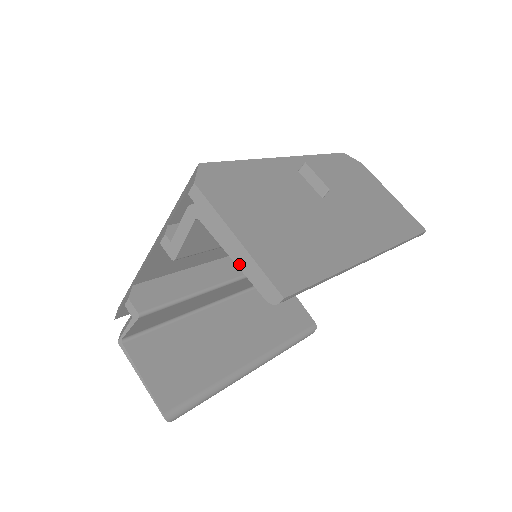
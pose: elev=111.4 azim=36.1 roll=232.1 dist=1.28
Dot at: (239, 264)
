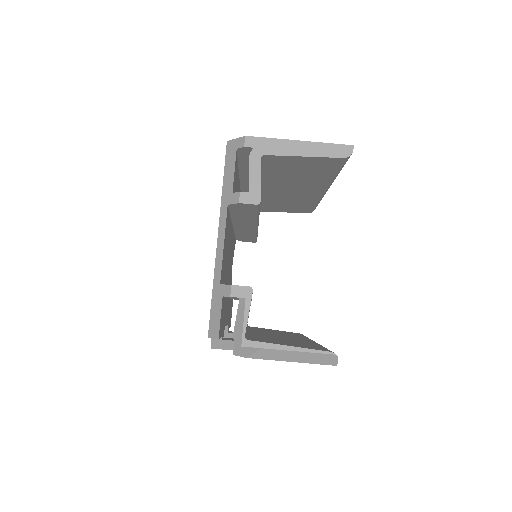
Dot at: (312, 154)
